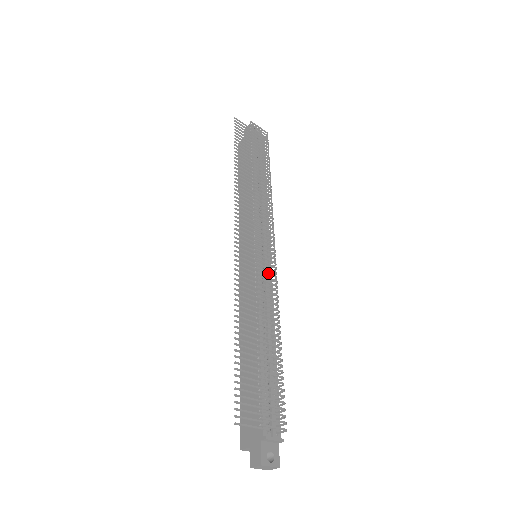
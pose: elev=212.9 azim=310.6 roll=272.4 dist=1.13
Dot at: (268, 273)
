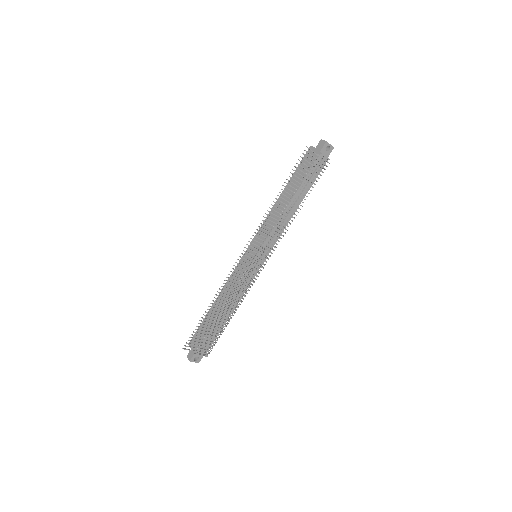
Dot at: occluded
